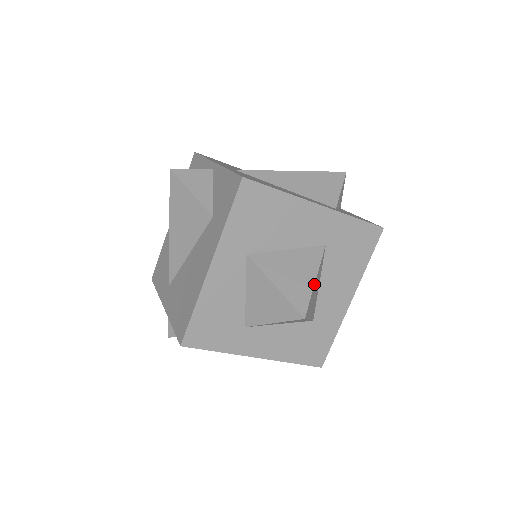
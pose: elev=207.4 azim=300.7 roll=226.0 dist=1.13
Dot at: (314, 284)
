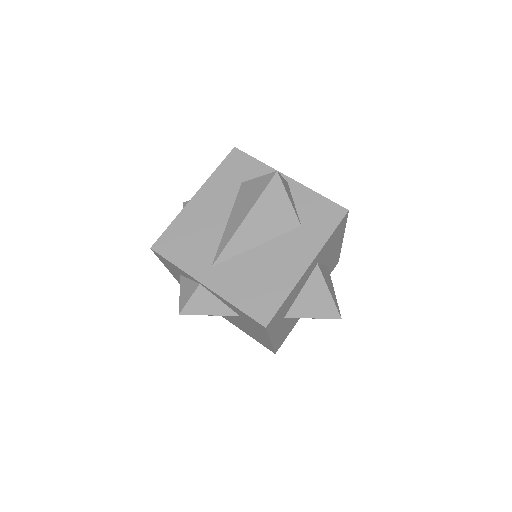
Dot at: (335, 295)
